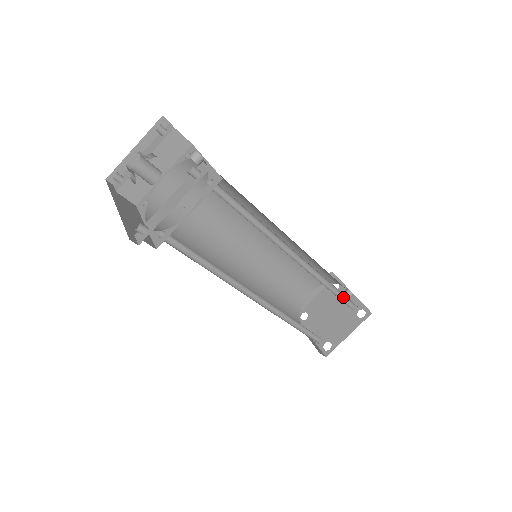
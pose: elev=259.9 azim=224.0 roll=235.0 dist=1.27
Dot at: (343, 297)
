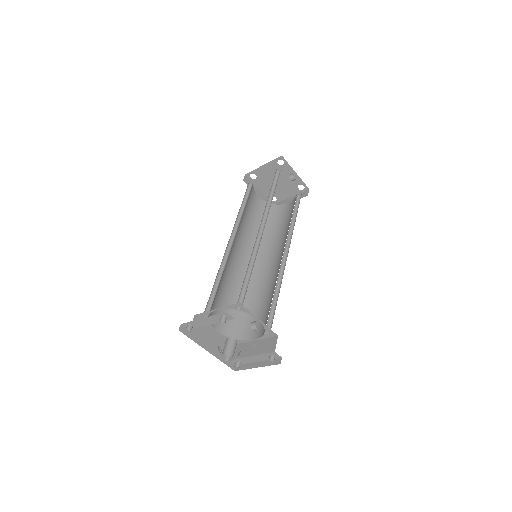
Dot at: occluded
